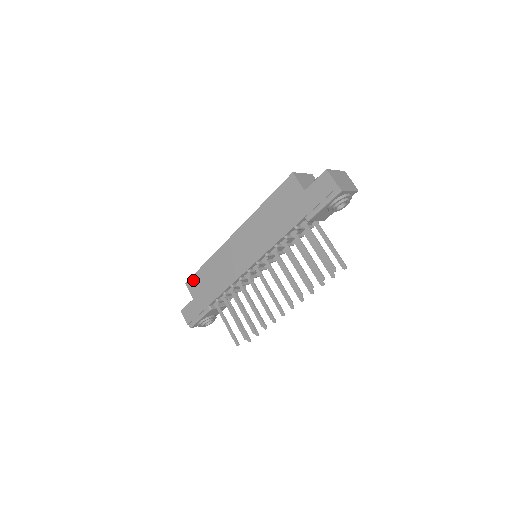
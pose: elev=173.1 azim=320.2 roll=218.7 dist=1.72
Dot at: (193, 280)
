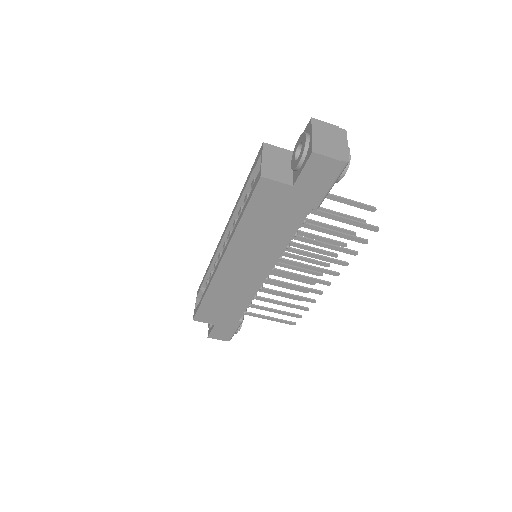
Dot at: (201, 314)
